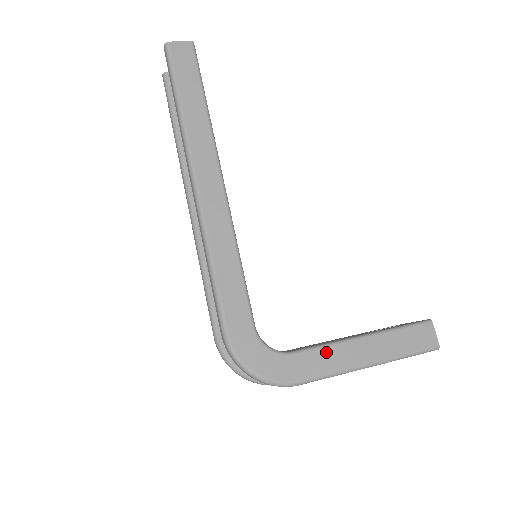
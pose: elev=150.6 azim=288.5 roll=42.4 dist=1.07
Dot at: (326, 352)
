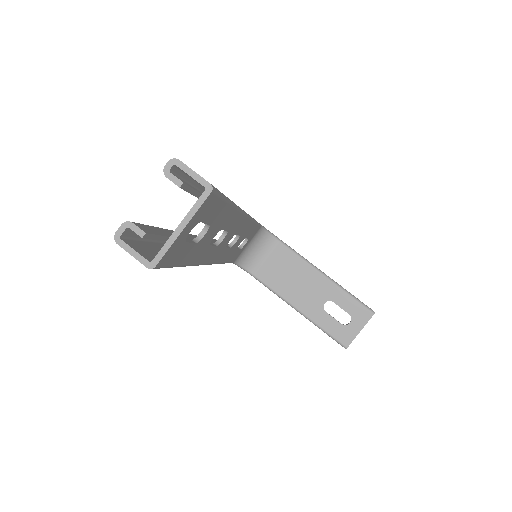
Dot at: occluded
